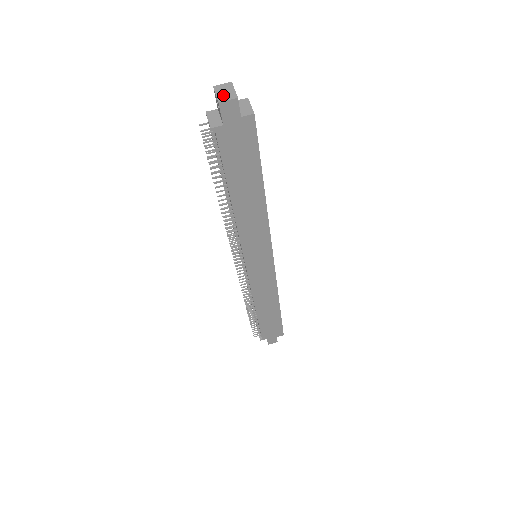
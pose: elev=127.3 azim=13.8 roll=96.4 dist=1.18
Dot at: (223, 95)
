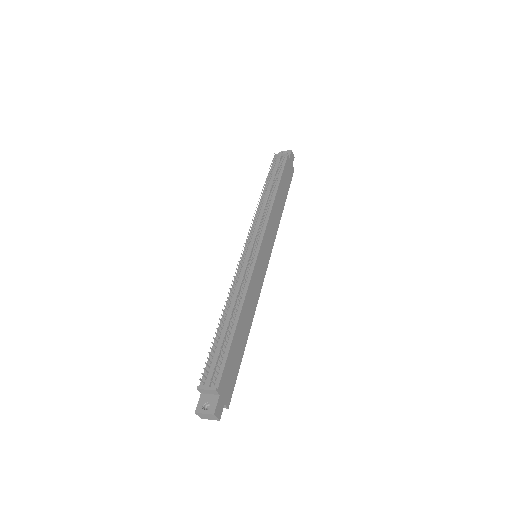
Dot at: occluded
